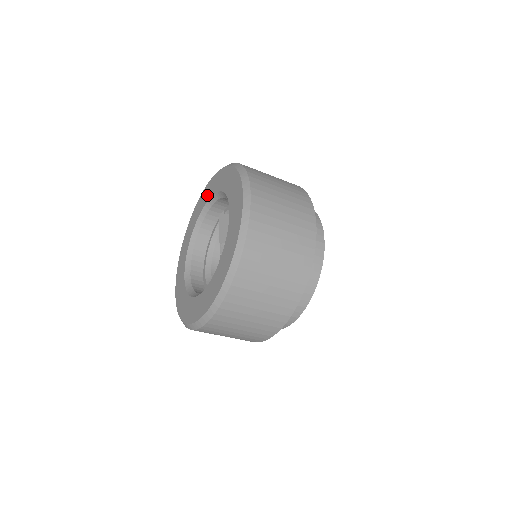
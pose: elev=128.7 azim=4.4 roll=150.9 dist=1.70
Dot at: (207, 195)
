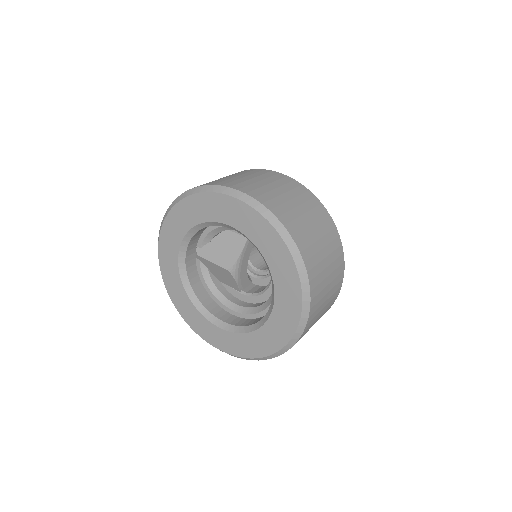
Dot at: (172, 248)
